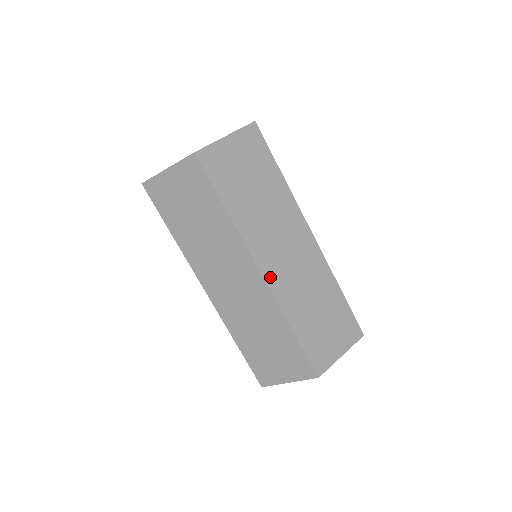
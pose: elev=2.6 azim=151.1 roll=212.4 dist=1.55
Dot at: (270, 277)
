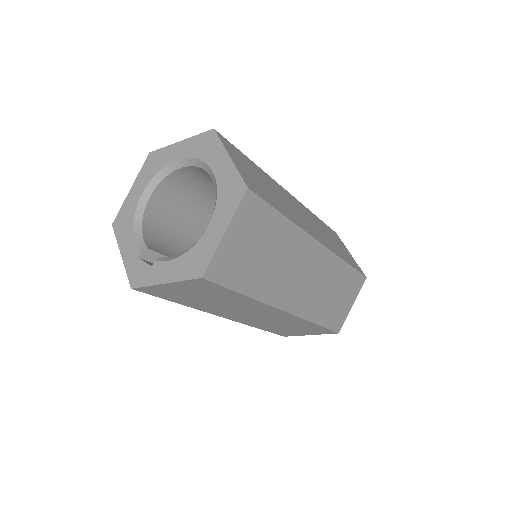
Dot at: (294, 308)
